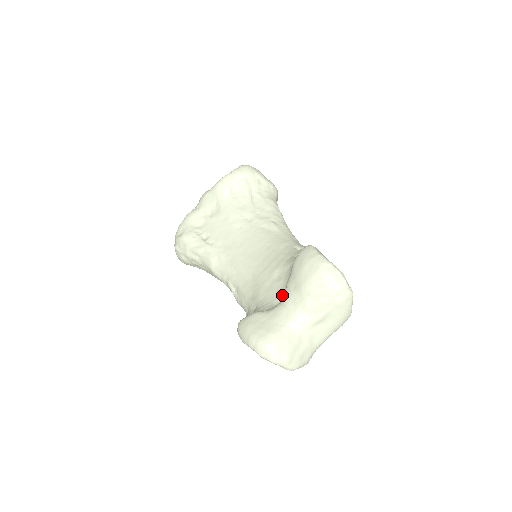
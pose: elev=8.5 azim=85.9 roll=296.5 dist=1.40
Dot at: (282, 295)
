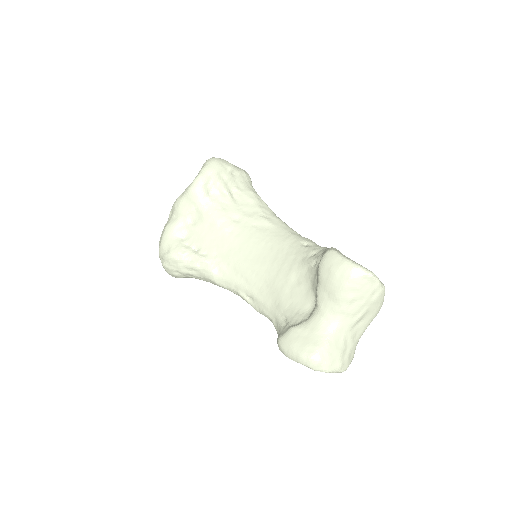
Dot at: (310, 301)
